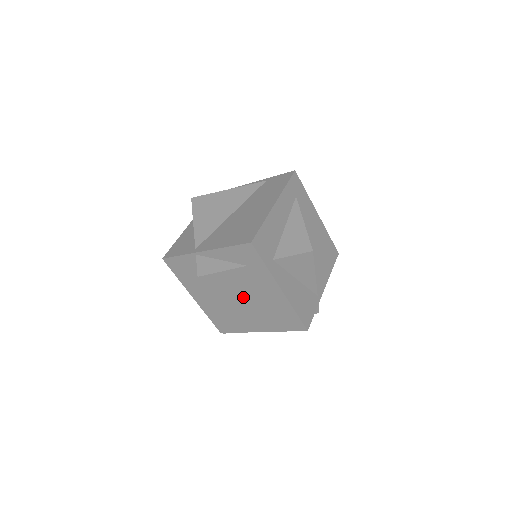
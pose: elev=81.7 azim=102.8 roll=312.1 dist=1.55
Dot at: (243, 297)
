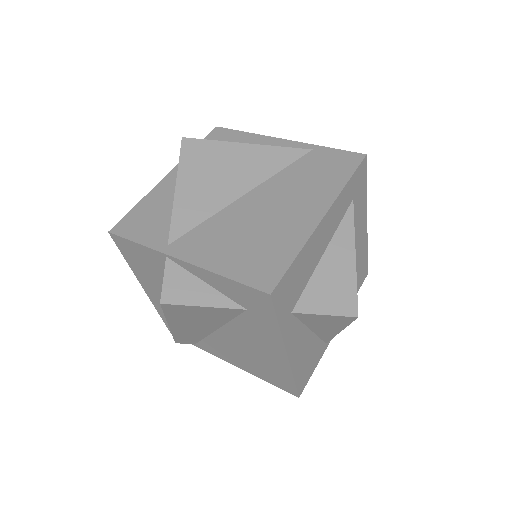
Dot at: (221, 328)
